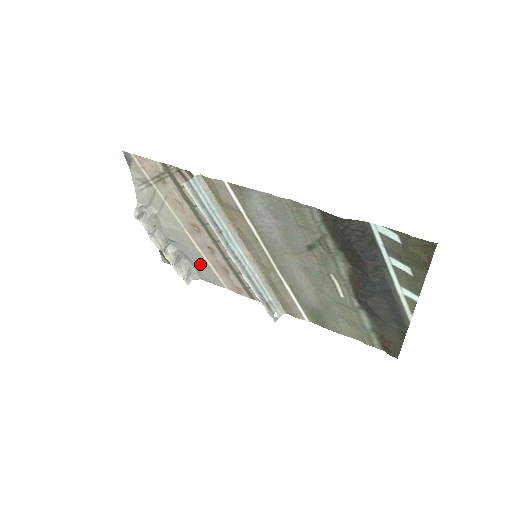
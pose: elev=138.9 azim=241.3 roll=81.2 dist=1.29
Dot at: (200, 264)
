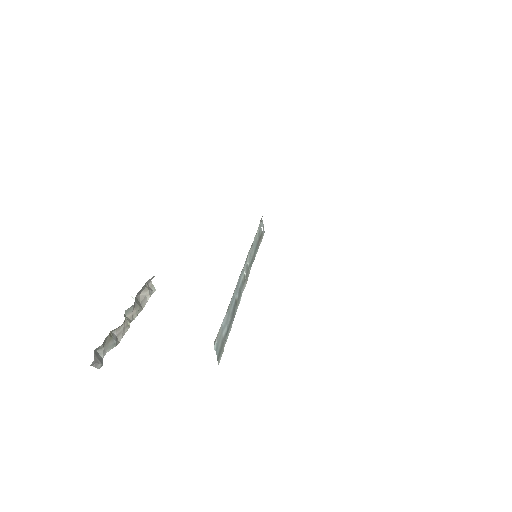
Dot at: occluded
